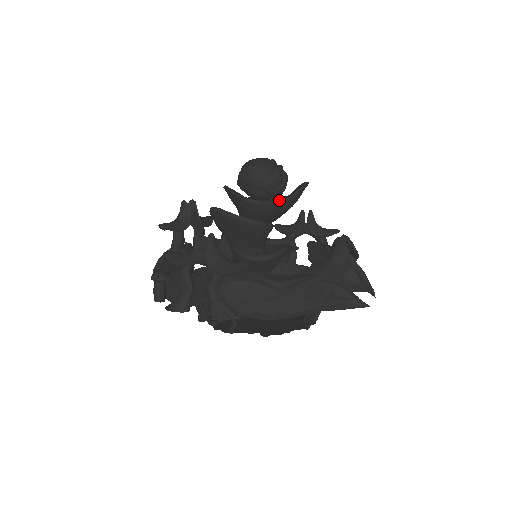
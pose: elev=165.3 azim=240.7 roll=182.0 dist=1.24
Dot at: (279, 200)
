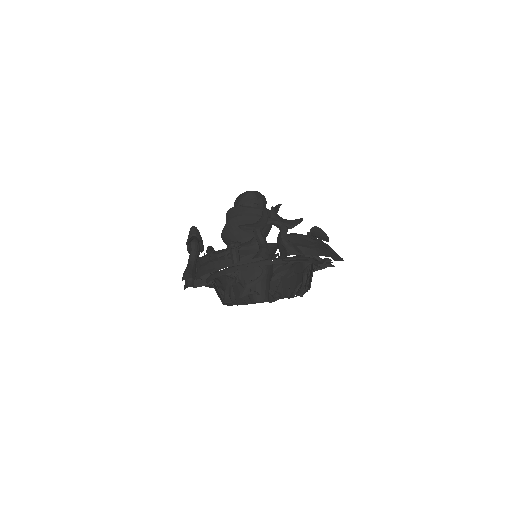
Dot at: occluded
